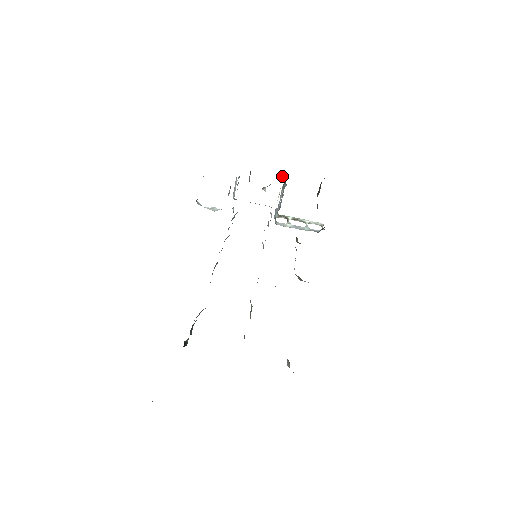
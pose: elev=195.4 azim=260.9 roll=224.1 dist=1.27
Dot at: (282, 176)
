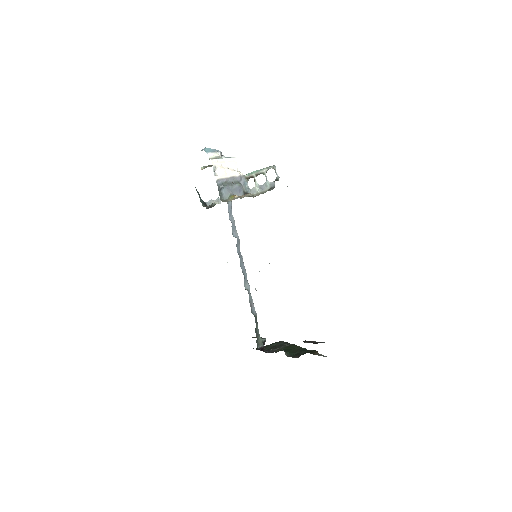
Dot at: (216, 170)
